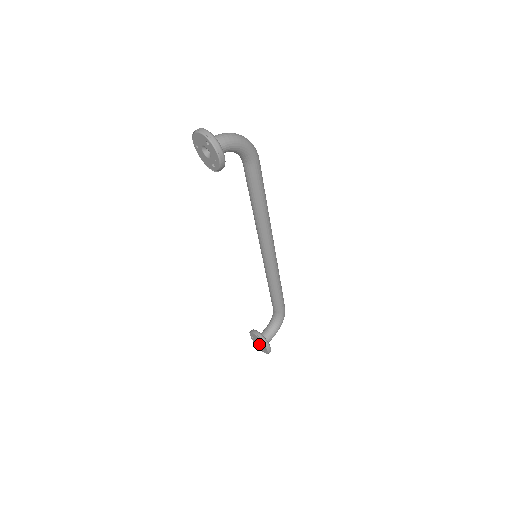
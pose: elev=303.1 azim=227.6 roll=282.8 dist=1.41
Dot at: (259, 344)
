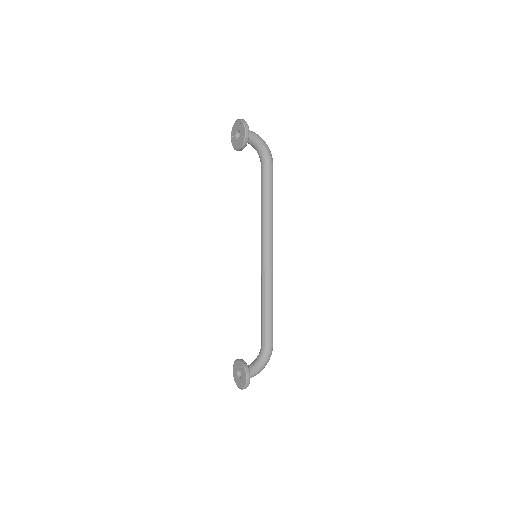
Dot at: (239, 377)
